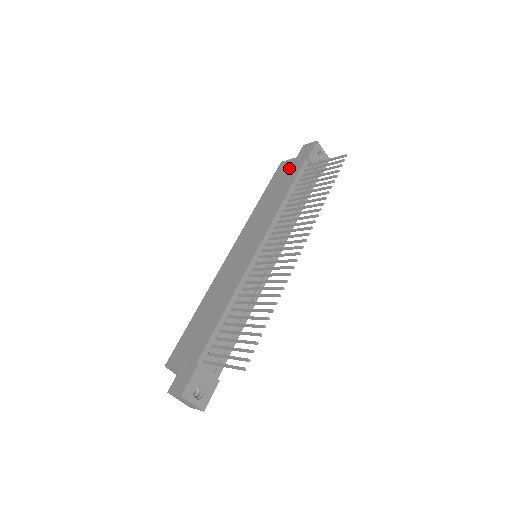
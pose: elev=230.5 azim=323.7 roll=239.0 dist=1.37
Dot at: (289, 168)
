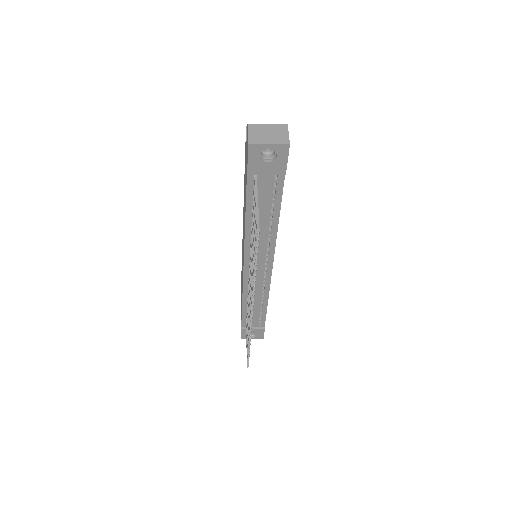
Dot at: occluded
